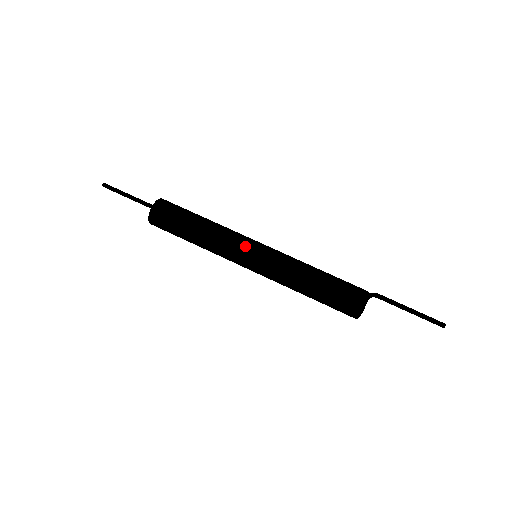
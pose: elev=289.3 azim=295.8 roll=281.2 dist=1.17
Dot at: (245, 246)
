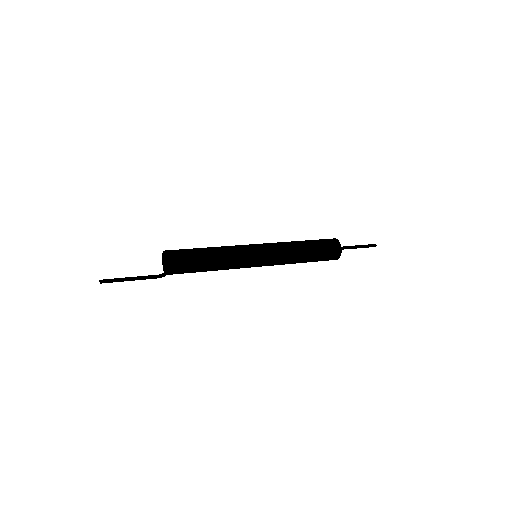
Dot at: occluded
